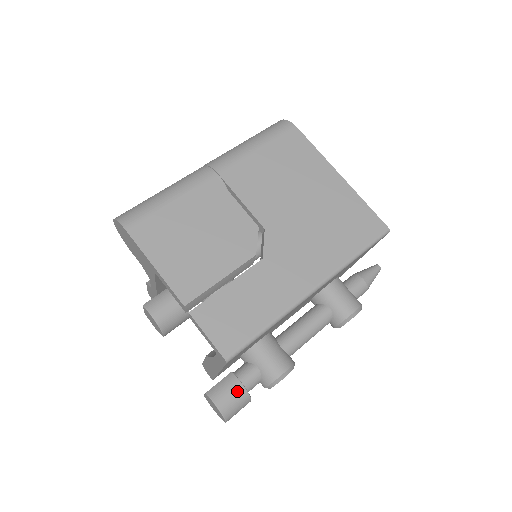
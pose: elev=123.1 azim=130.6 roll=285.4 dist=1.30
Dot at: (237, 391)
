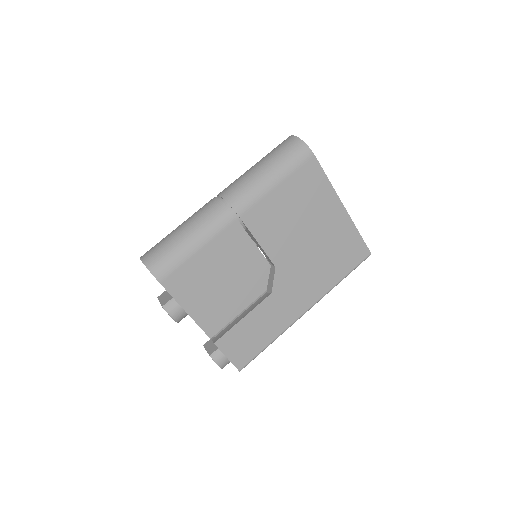
Dot at: occluded
